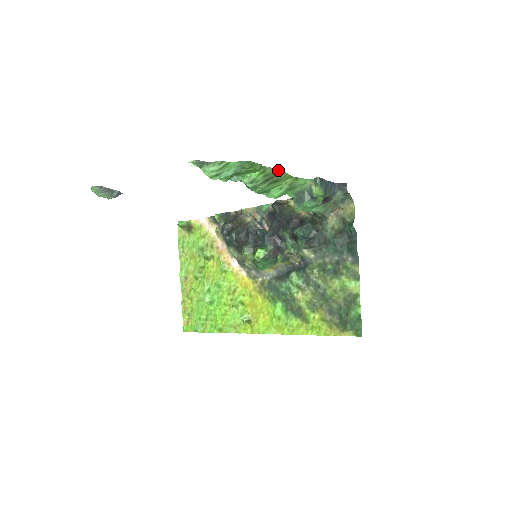
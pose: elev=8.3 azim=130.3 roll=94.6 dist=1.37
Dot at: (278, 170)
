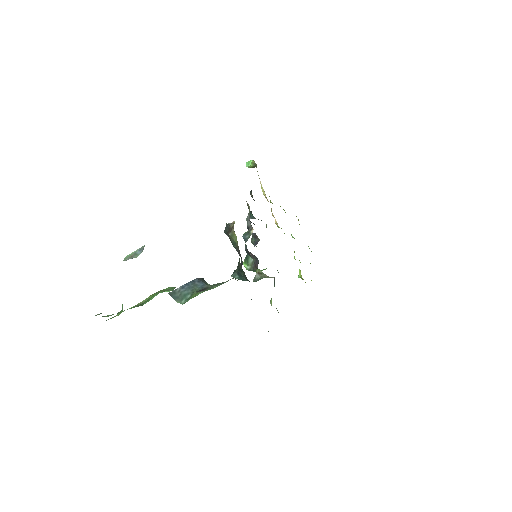
Dot at: (133, 306)
